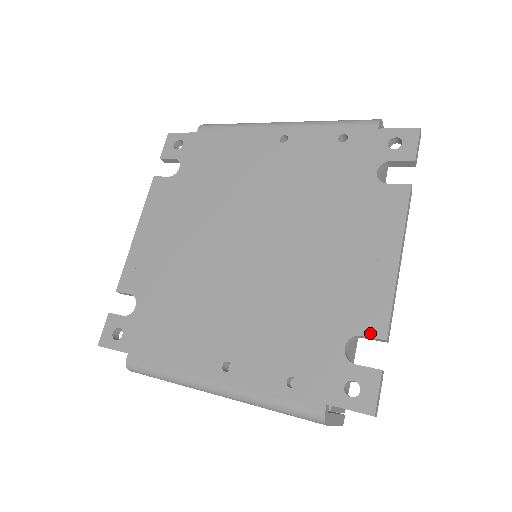
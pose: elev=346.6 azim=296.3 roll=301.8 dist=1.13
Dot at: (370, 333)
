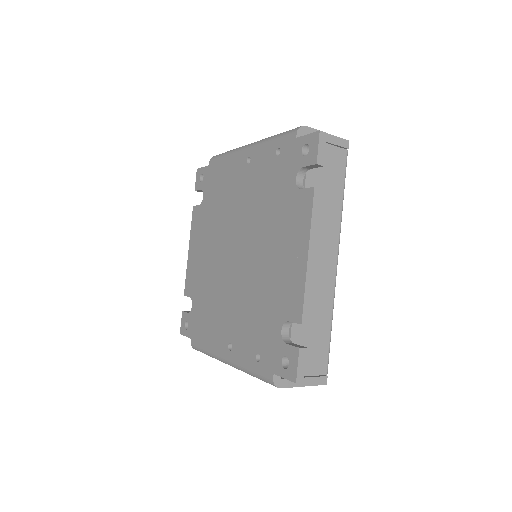
Dot at: (293, 319)
